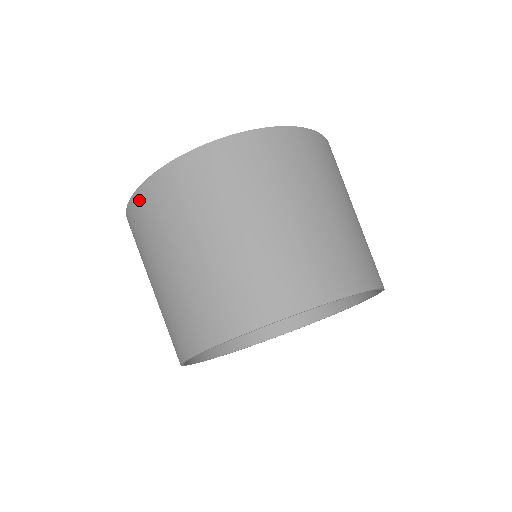
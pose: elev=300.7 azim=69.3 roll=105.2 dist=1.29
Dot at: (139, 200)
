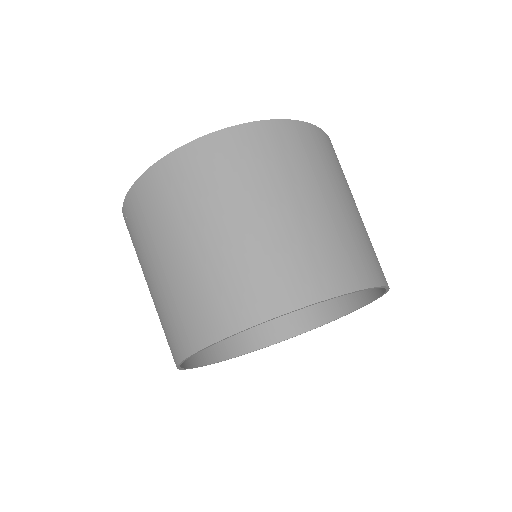
Dot at: (126, 214)
